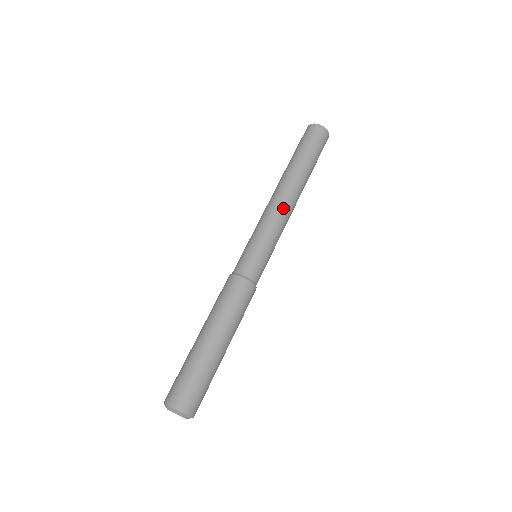
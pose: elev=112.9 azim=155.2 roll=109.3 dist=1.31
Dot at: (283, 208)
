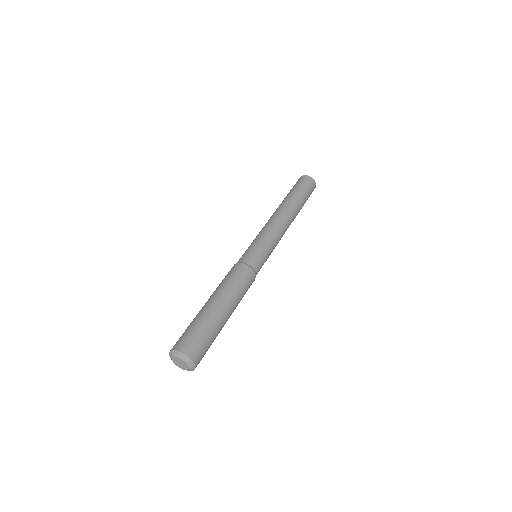
Dot at: (284, 230)
